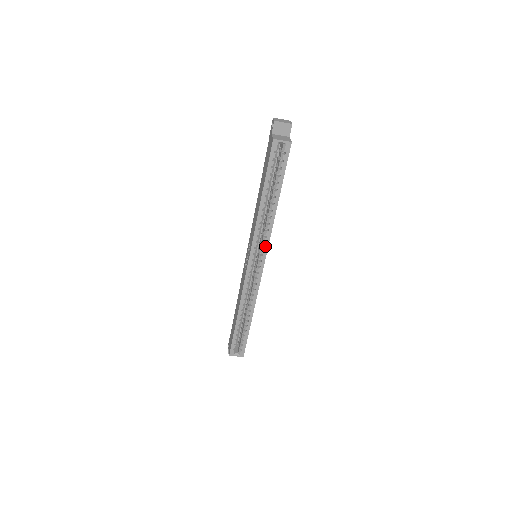
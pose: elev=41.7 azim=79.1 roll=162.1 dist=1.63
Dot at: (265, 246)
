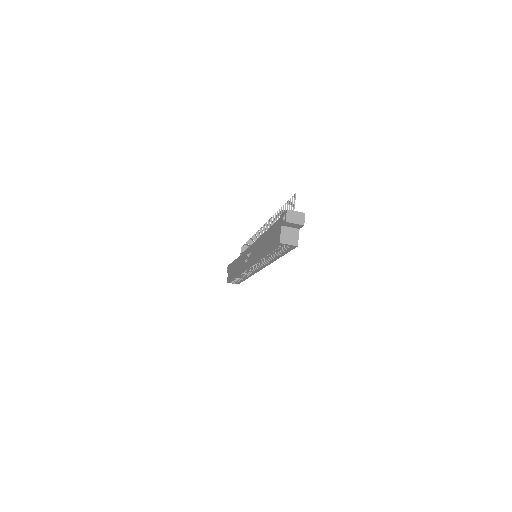
Dot at: (263, 266)
